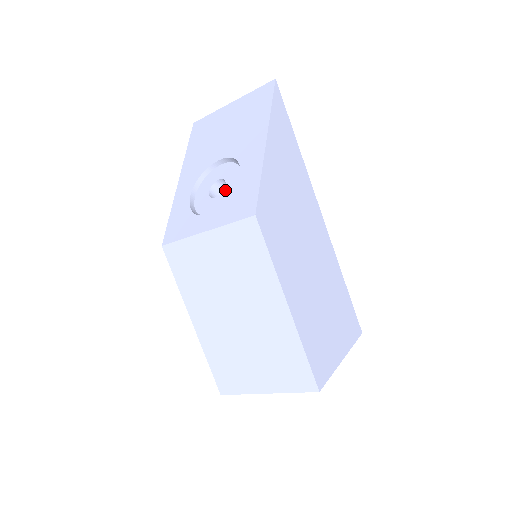
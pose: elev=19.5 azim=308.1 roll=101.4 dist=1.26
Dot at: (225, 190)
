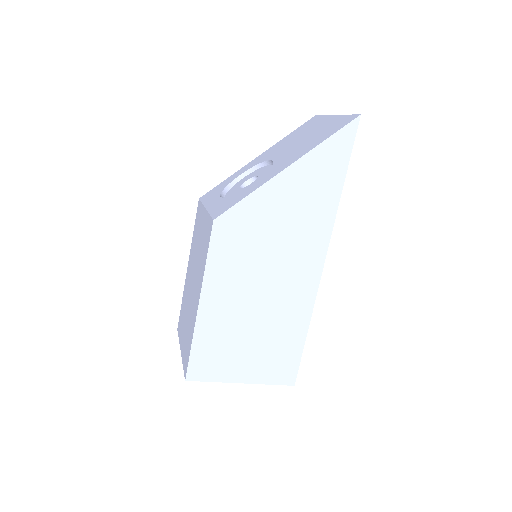
Dot at: (246, 187)
